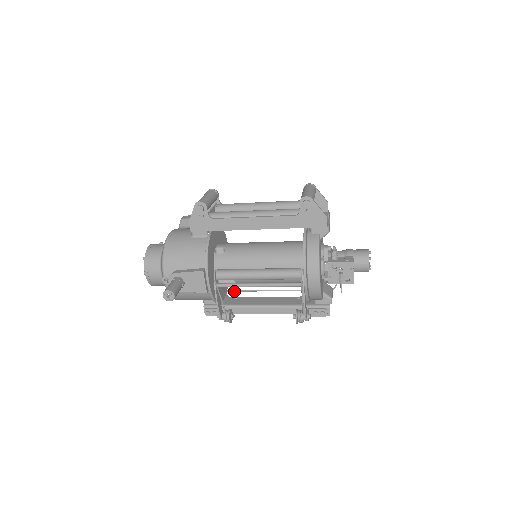
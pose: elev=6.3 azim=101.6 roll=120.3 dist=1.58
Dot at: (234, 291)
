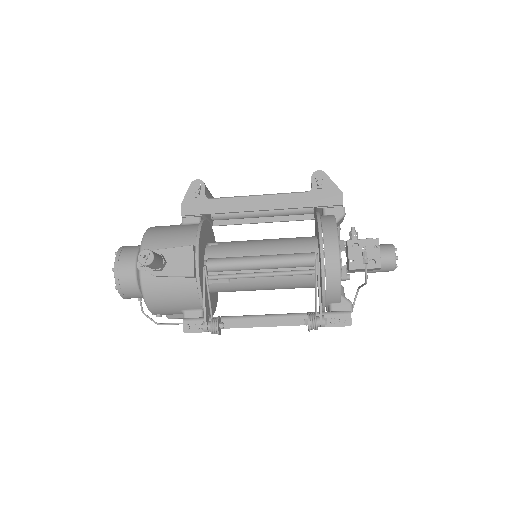
Dot at: occluded
